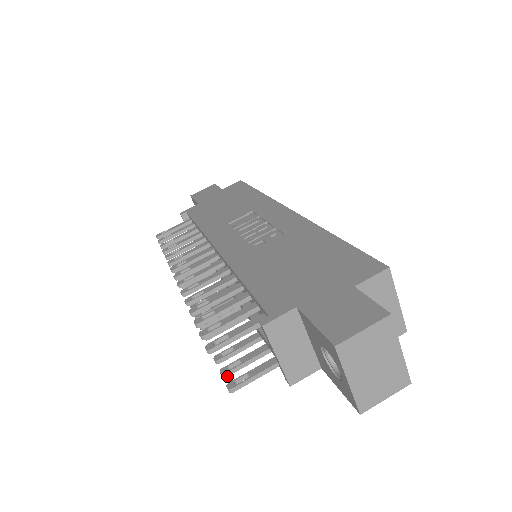
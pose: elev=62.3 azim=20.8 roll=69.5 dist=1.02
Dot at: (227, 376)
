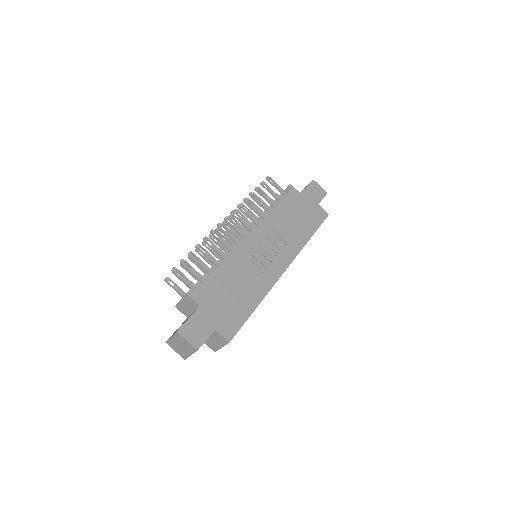
Dot at: occluded
